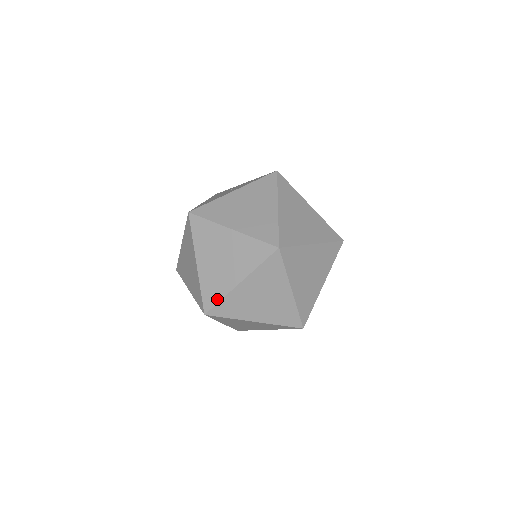
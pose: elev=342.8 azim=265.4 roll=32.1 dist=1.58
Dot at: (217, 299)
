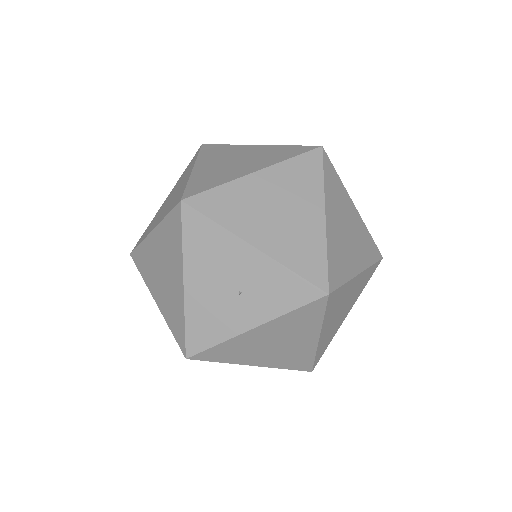
Dot at: occluded
